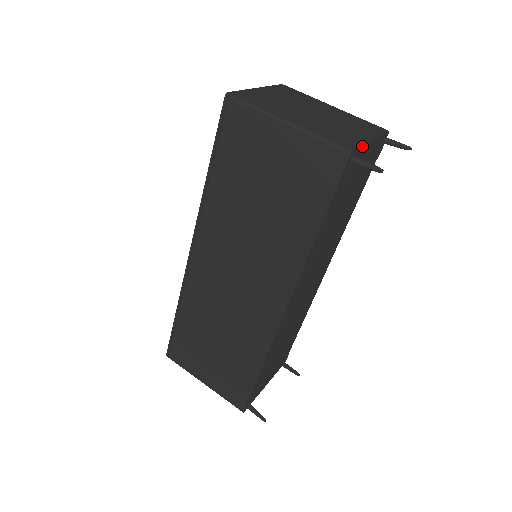
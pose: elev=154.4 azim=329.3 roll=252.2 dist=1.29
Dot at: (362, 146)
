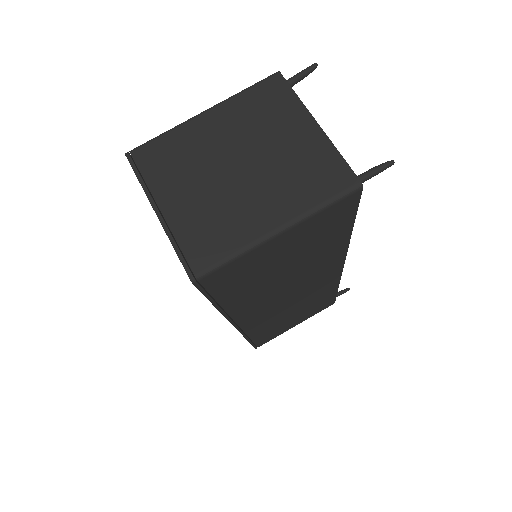
Dot at: (339, 154)
